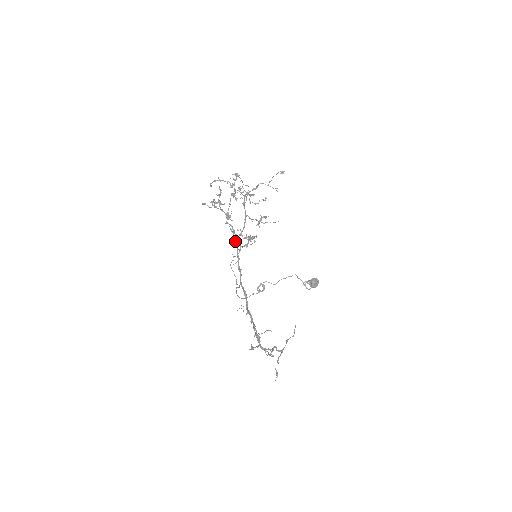
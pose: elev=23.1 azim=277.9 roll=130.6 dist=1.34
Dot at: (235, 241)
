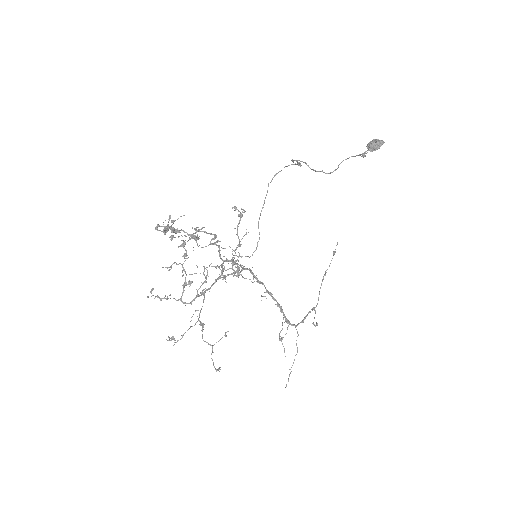
Dot at: occluded
